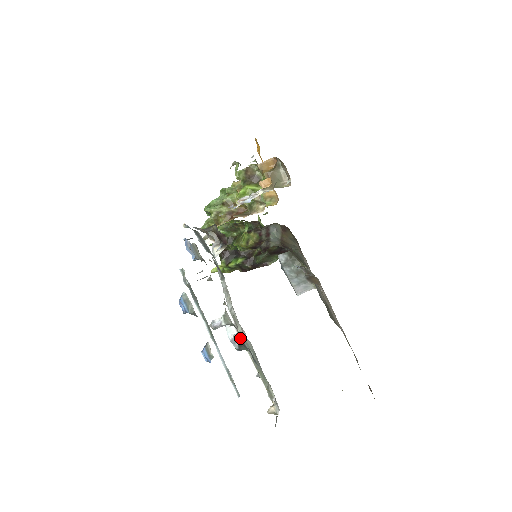
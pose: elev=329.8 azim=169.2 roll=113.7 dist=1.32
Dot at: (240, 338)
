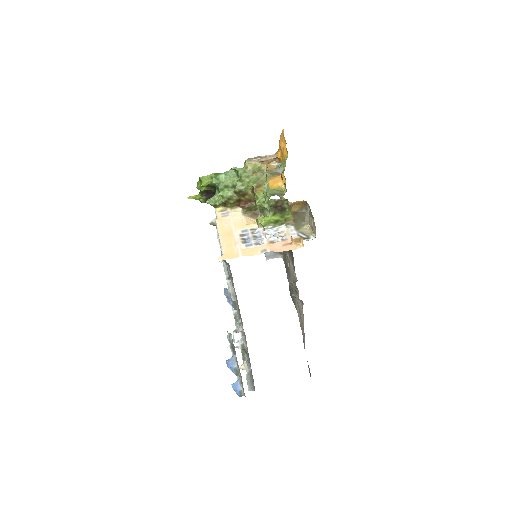
Dot at: occluded
